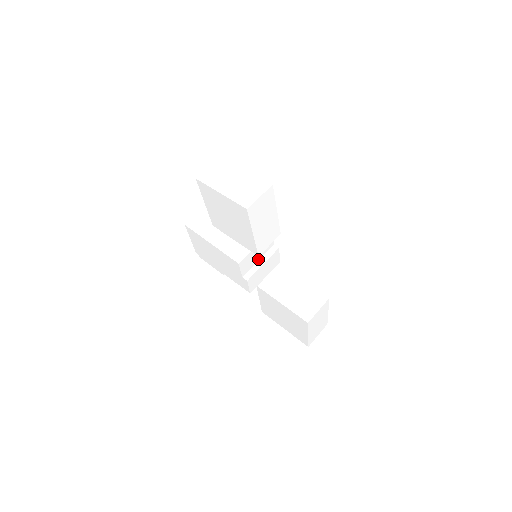
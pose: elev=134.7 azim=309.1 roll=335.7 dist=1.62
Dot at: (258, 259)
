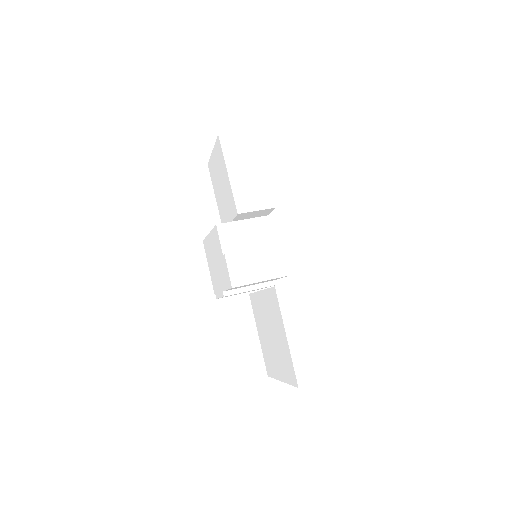
Dot at: (252, 248)
